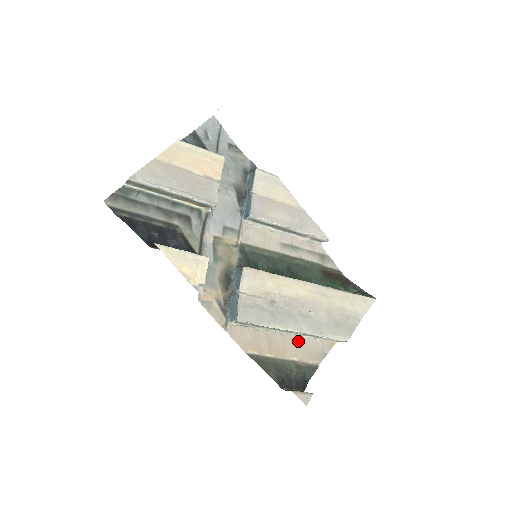
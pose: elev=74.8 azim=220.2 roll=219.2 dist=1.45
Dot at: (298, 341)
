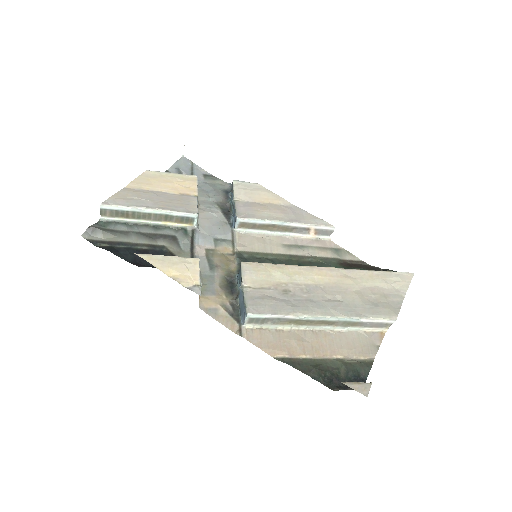
Dot at: (336, 336)
